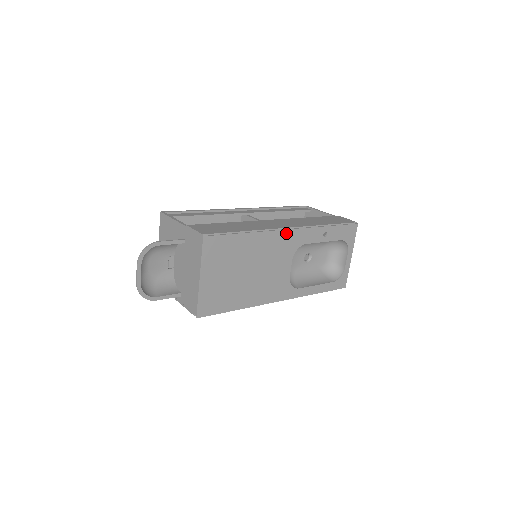
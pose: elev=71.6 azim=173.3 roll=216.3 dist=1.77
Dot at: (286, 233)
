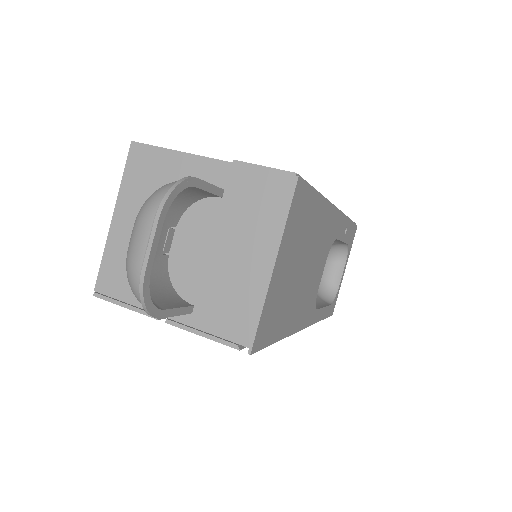
Dot at: (334, 214)
